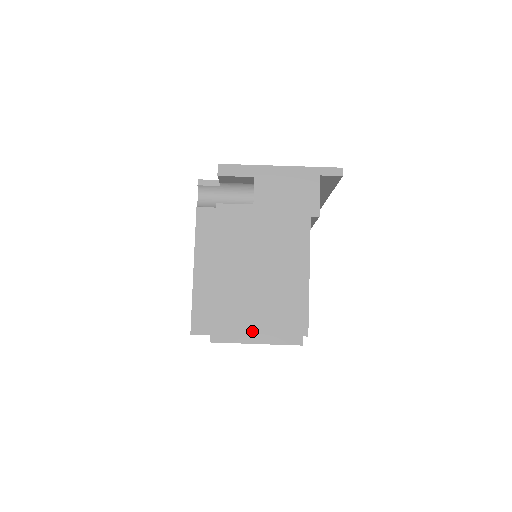
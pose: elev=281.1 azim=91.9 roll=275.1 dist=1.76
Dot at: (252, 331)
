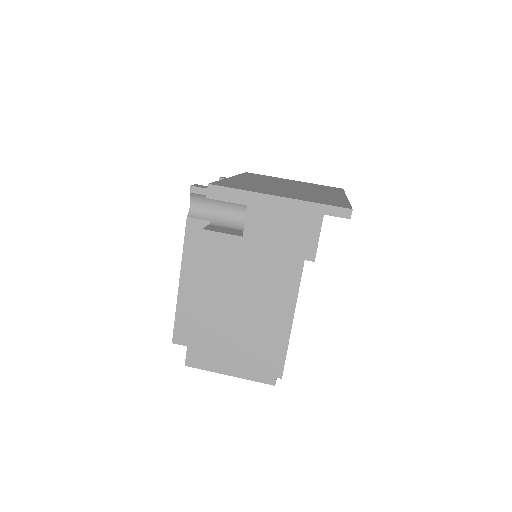
Dot at: (226, 363)
